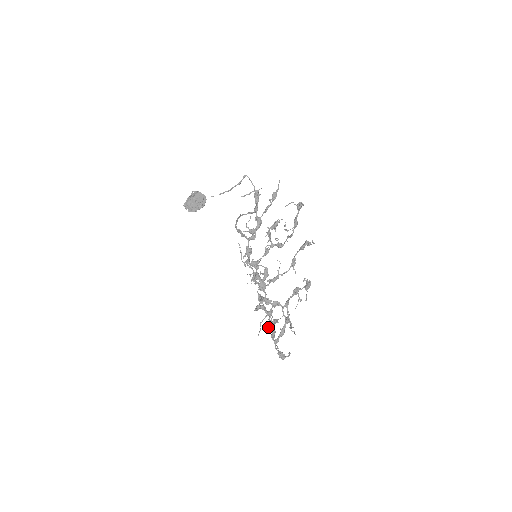
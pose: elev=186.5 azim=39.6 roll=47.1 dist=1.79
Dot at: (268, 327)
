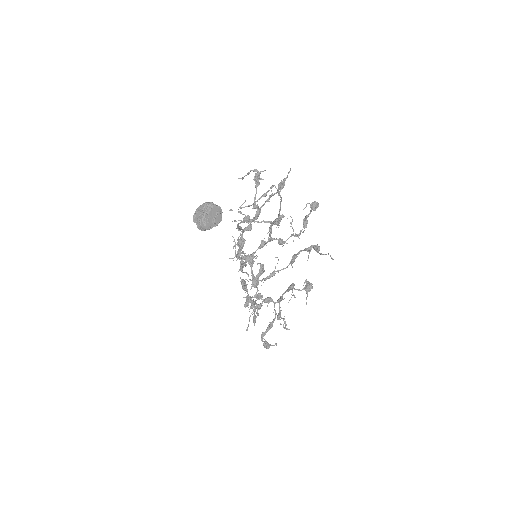
Dot at: occluded
